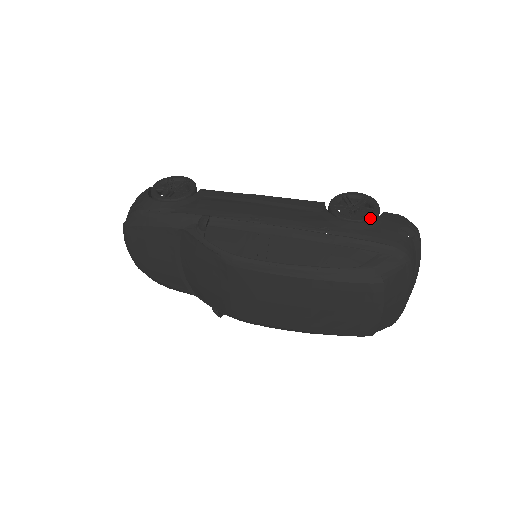
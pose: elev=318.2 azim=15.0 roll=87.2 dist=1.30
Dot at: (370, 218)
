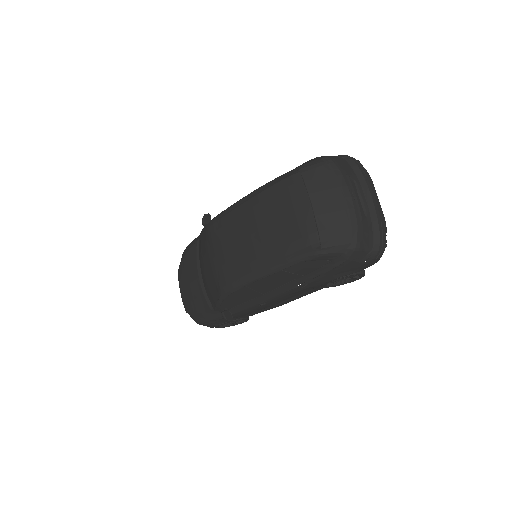
Dot at: occluded
